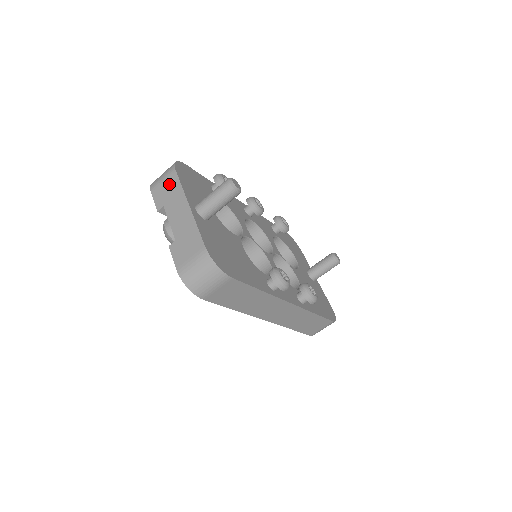
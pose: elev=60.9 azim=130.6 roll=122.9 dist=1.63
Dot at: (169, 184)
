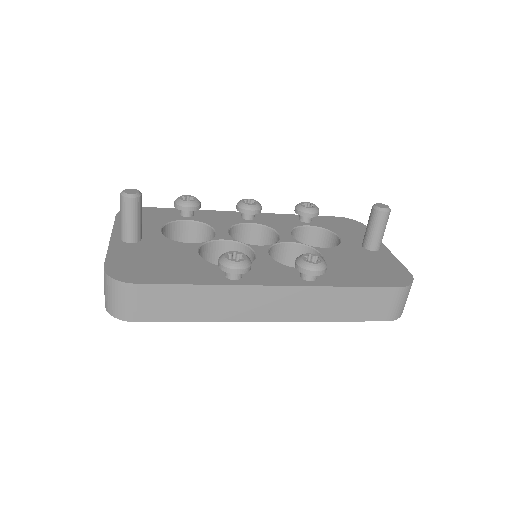
Dot at: occluded
